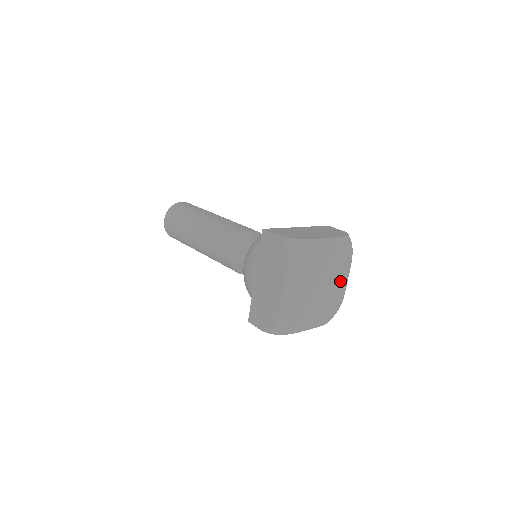
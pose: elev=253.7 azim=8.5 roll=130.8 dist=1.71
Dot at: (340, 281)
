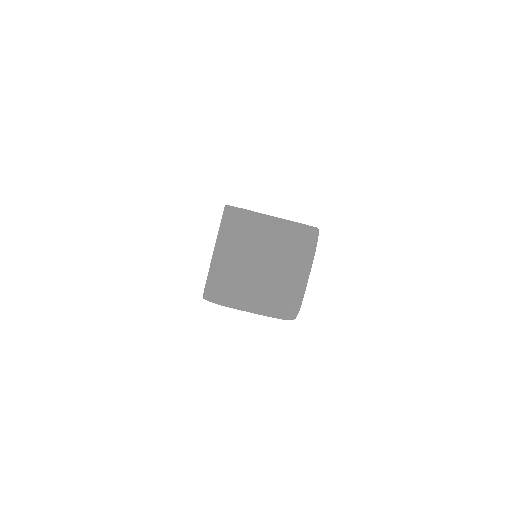
Dot at: (297, 273)
